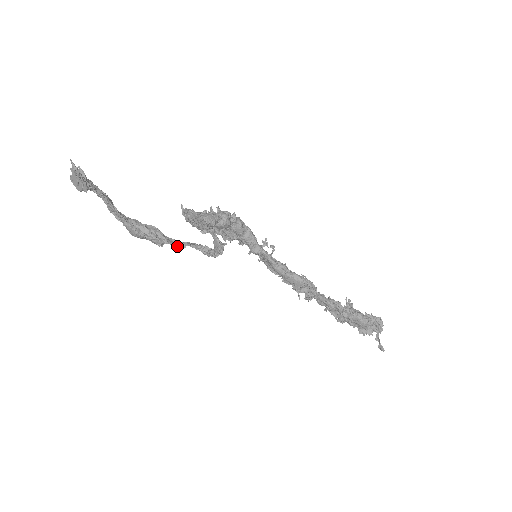
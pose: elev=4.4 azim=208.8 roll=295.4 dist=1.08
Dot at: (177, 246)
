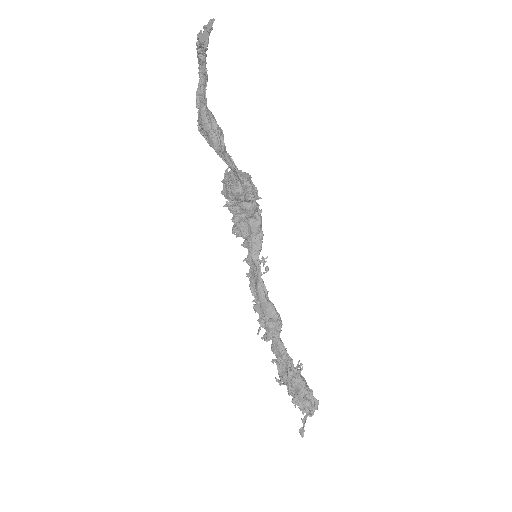
Dot at: (228, 159)
